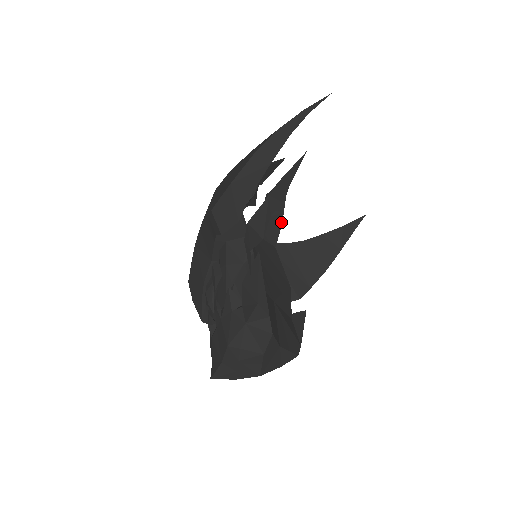
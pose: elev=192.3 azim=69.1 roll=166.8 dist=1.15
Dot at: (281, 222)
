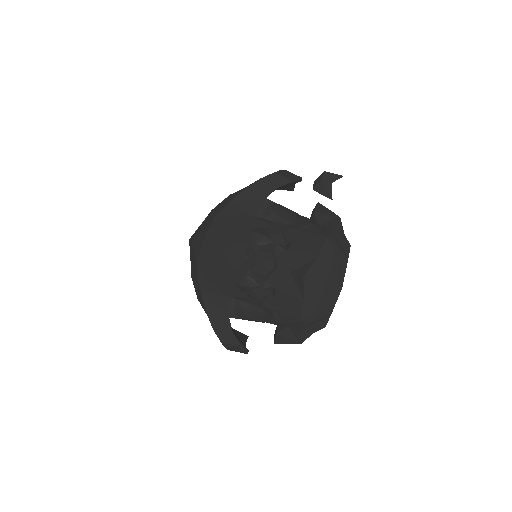
Dot at: occluded
